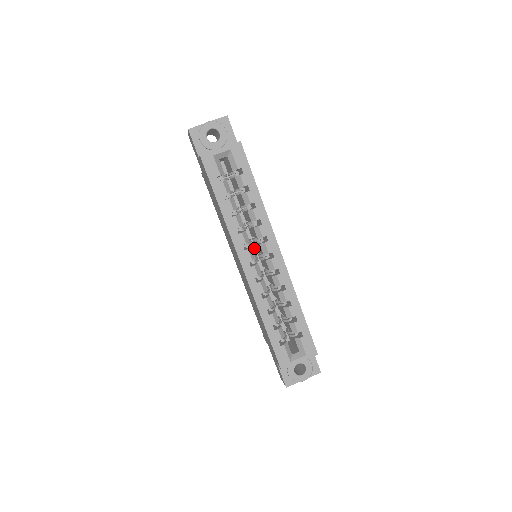
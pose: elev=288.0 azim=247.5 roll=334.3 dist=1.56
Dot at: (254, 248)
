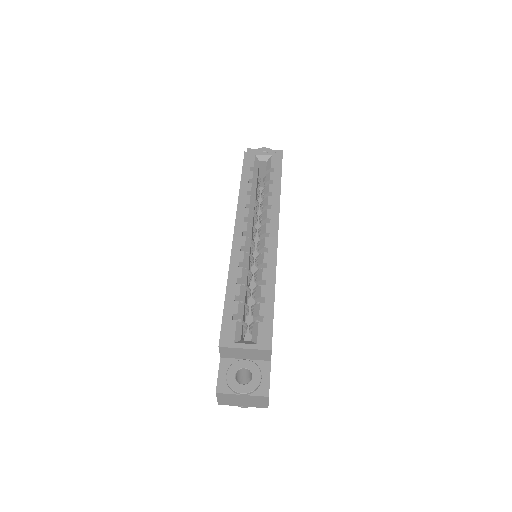
Dot at: occluded
